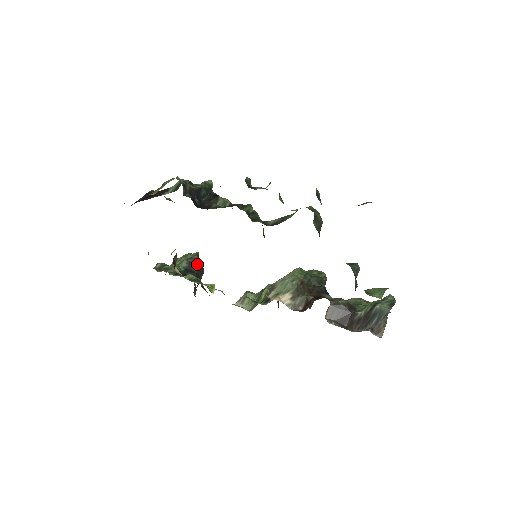
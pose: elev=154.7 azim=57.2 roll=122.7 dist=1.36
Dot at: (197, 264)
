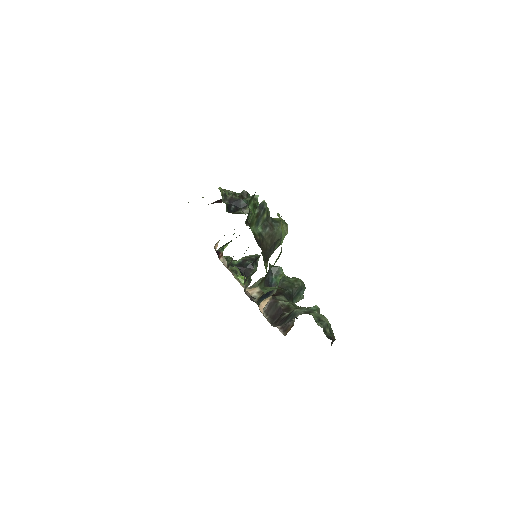
Dot at: (249, 262)
